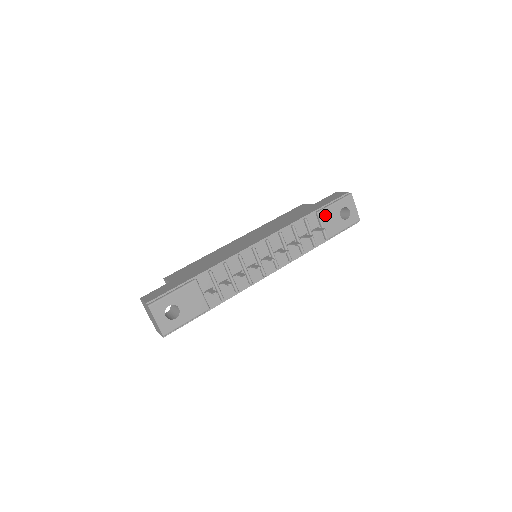
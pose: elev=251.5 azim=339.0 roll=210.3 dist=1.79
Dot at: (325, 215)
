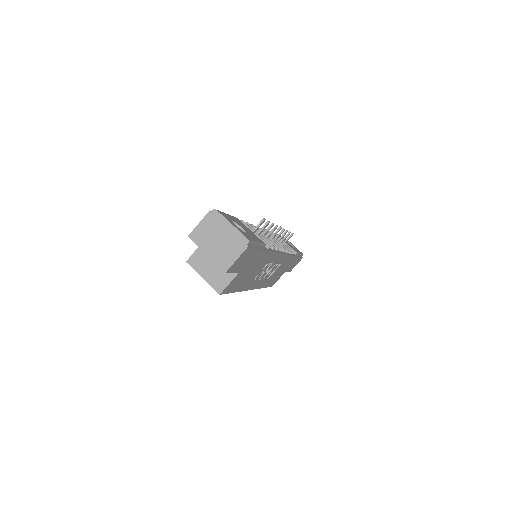
Dot at: occluded
